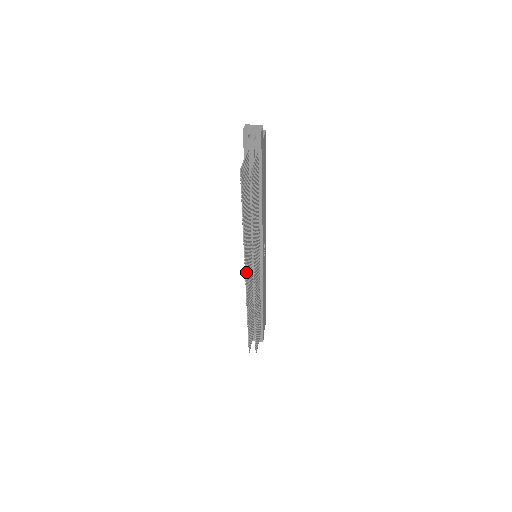
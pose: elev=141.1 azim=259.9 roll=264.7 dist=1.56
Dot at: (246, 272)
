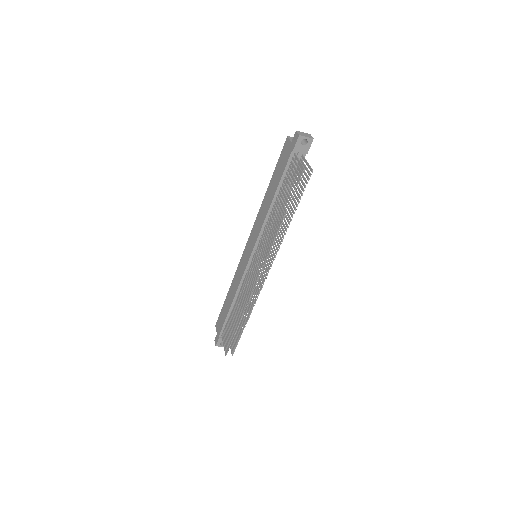
Dot at: occluded
